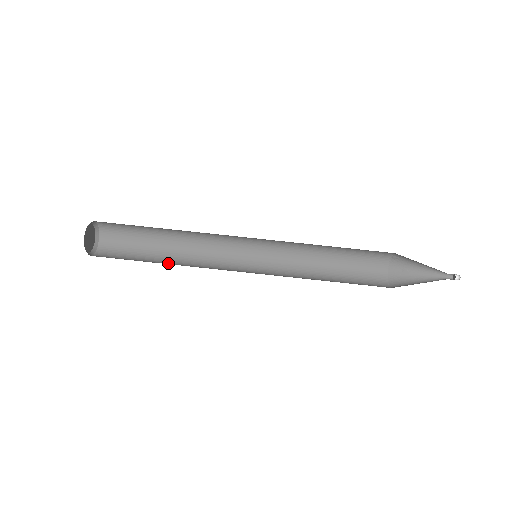
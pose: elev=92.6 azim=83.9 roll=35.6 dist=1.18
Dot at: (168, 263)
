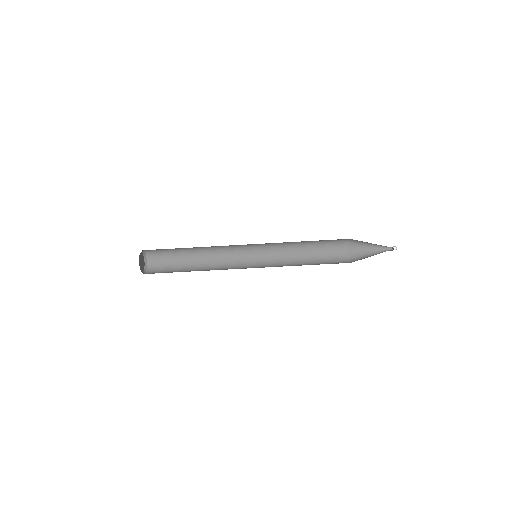
Dot at: occluded
